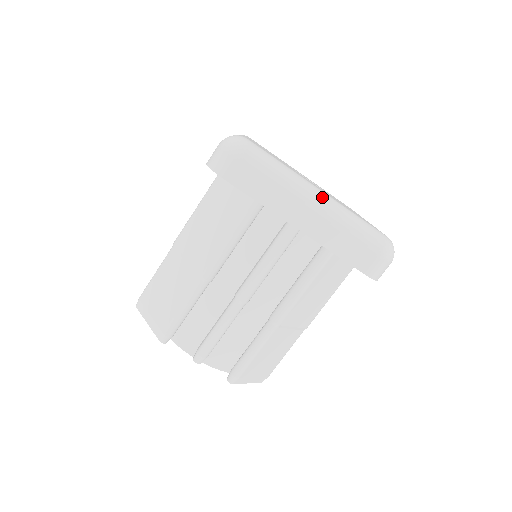
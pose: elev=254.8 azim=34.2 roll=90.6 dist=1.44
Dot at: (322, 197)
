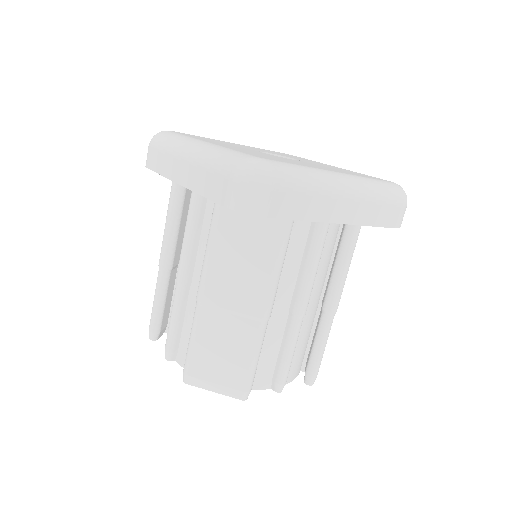
Dot at: (196, 145)
